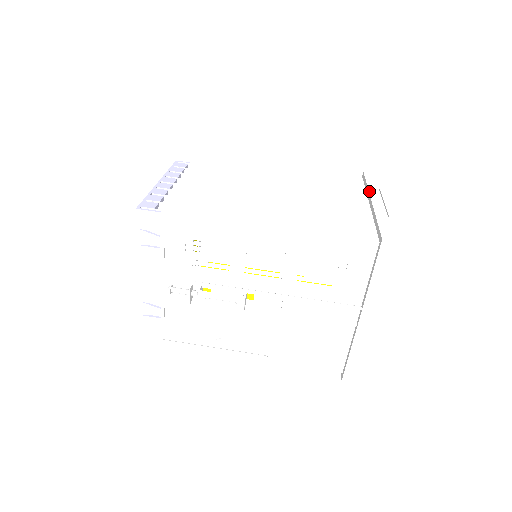
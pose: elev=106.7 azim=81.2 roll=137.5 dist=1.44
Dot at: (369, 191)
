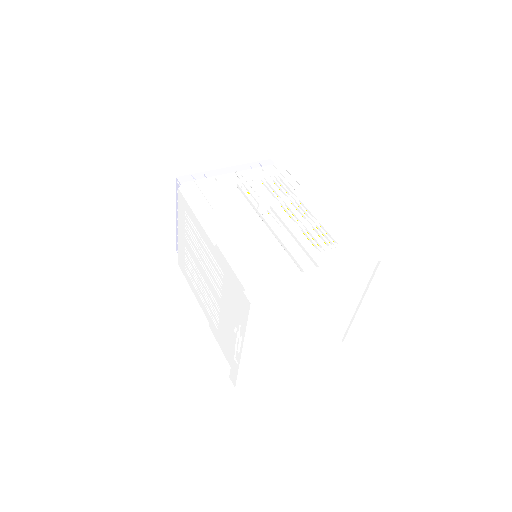
Dot at: occluded
